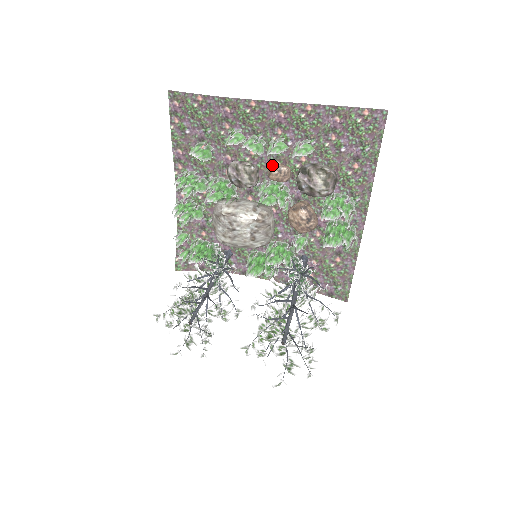
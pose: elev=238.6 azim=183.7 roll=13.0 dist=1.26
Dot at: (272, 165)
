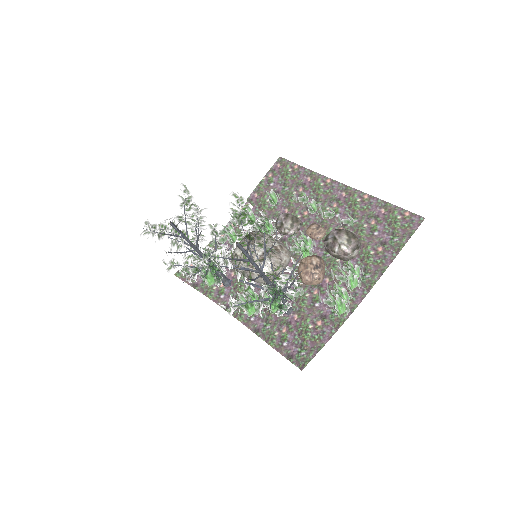
Dot at: (315, 223)
